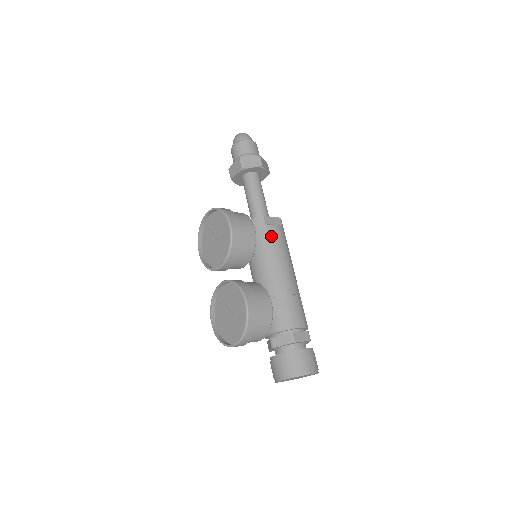
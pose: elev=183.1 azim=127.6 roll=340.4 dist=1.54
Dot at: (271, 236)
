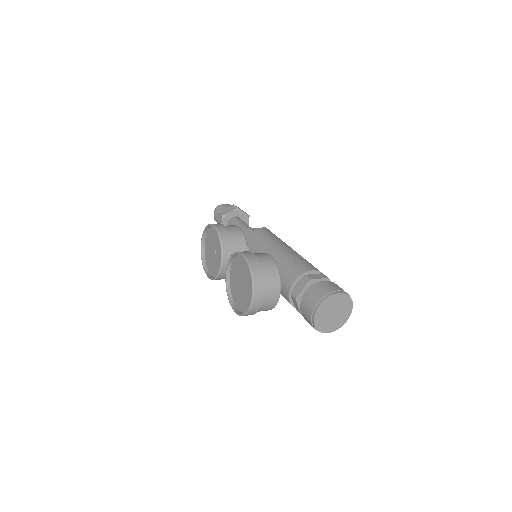
Dot at: (260, 234)
